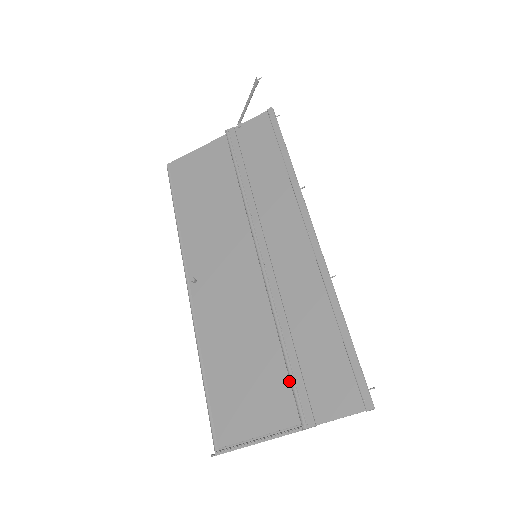
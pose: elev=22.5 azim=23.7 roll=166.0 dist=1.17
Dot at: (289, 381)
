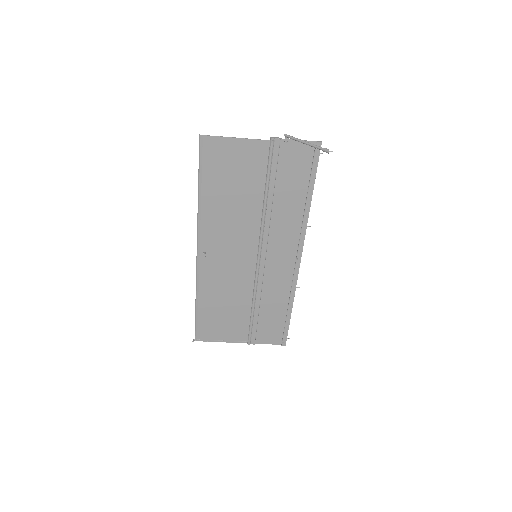
Dot at: (249, 325)
